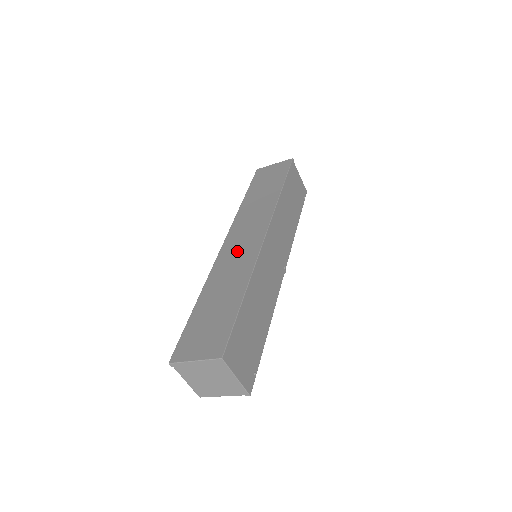
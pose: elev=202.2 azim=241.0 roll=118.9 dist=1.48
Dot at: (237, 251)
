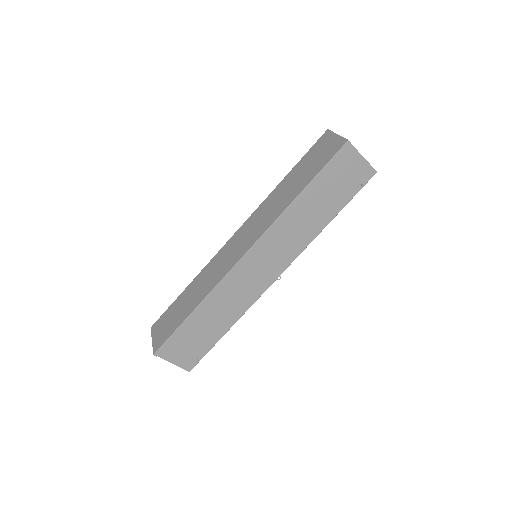
Dot at: (227, 256)
